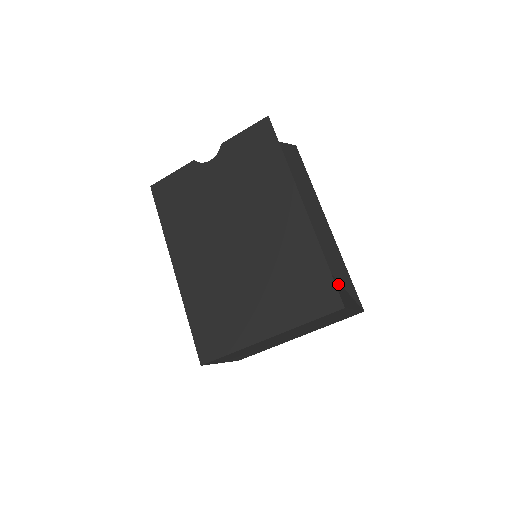
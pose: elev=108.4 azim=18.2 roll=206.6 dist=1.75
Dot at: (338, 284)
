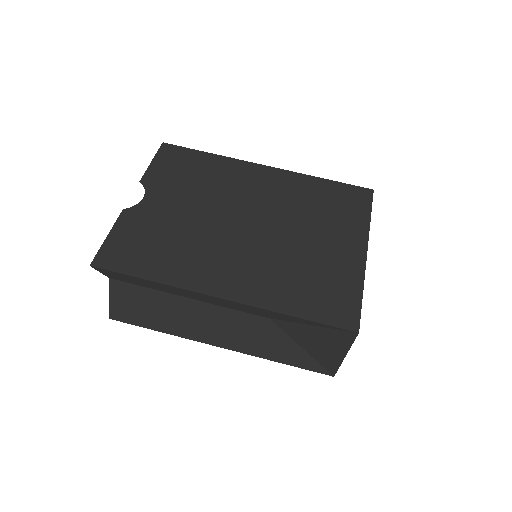
Dot at: occluded
